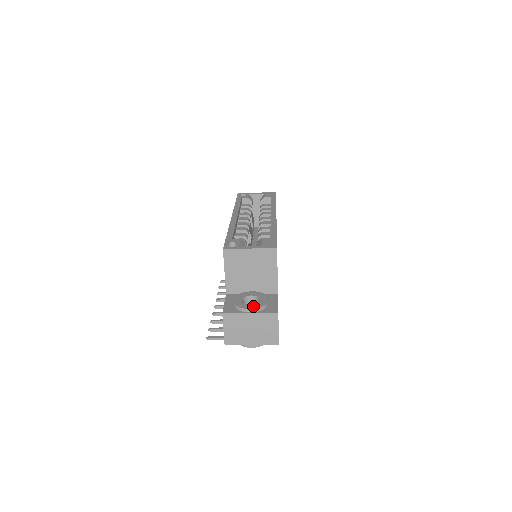
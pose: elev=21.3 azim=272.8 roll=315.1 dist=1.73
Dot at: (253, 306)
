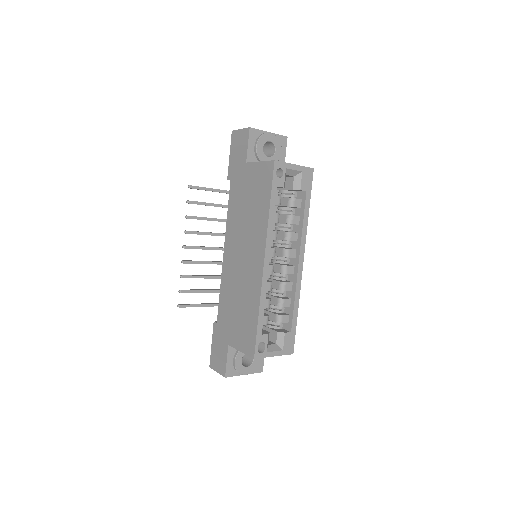
Dot at: (249, 371)
